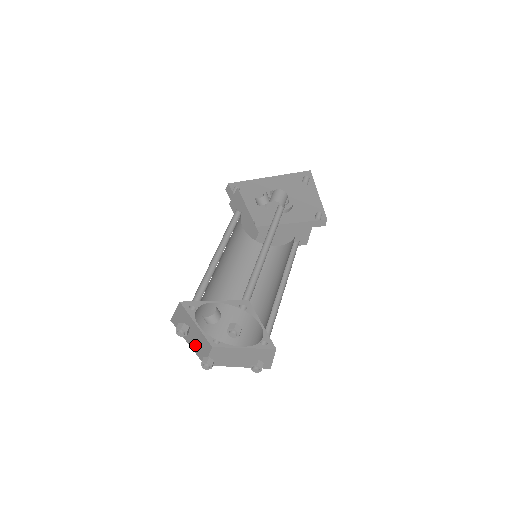
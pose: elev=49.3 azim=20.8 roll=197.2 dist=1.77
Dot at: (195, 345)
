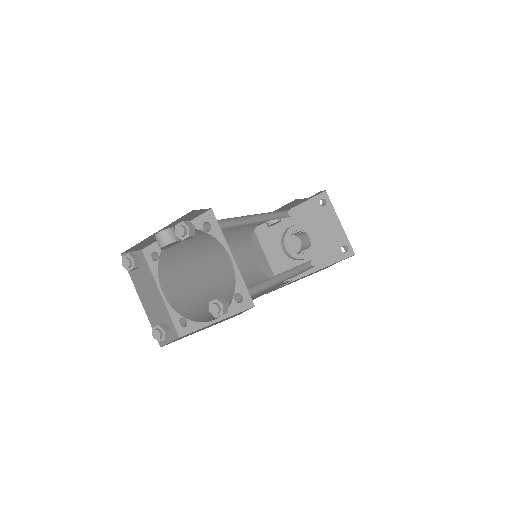
Dot at: (151, 311)
